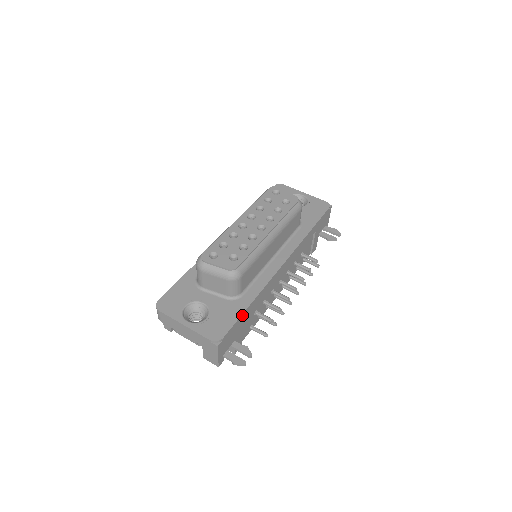
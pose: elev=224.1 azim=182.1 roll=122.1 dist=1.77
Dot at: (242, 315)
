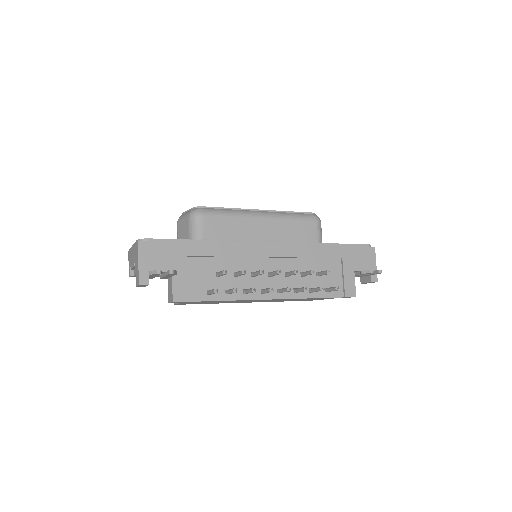
Dot at: (186, 241)
